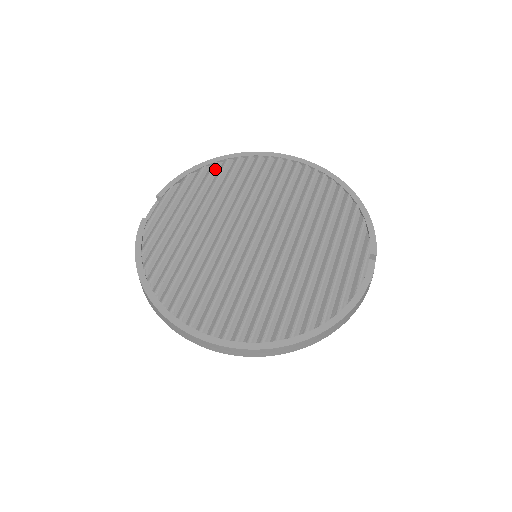
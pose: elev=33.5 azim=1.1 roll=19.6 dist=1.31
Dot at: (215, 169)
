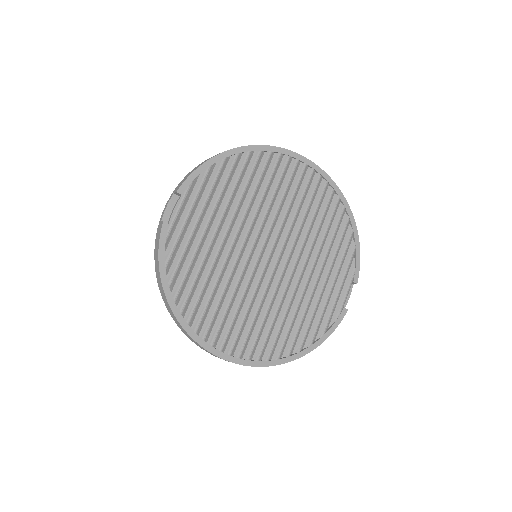
Dot at: (236, 163)
